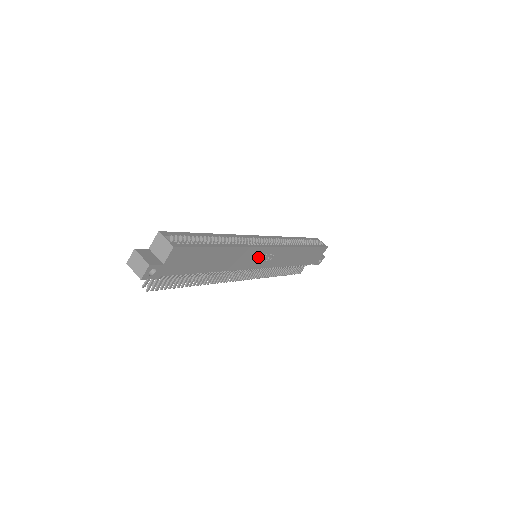
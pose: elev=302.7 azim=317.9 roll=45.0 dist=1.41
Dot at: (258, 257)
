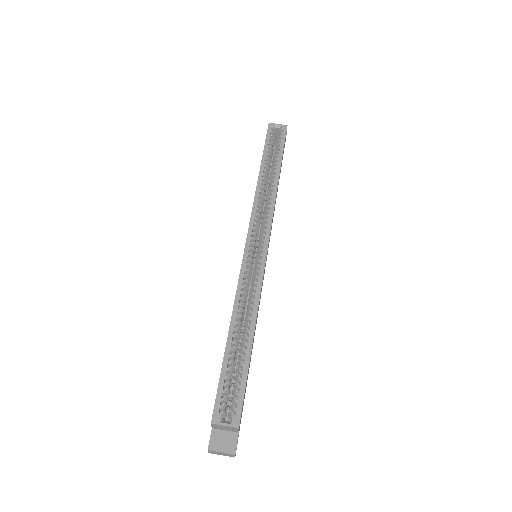
Dot at: occluded
